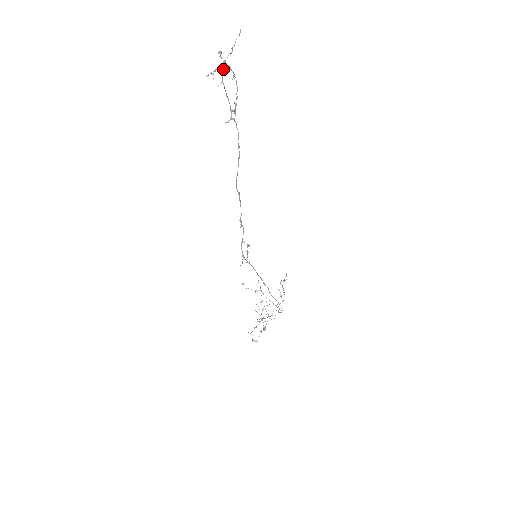
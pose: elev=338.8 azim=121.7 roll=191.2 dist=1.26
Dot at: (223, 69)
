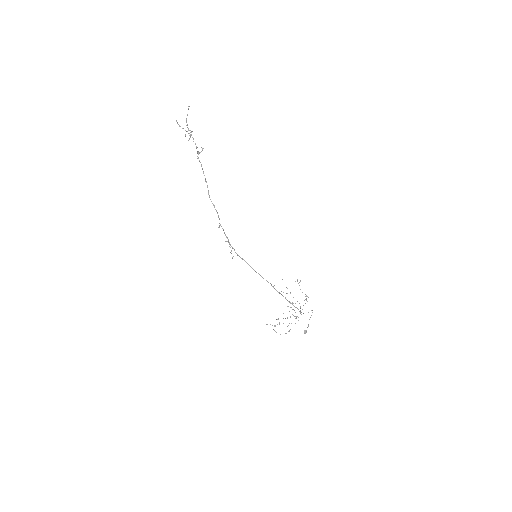
Dot at: (189, 130)
